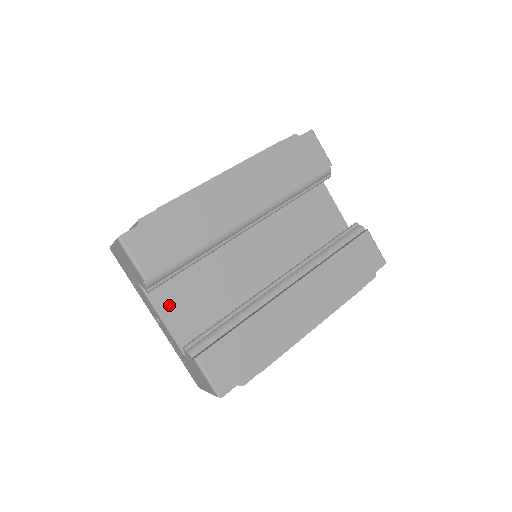
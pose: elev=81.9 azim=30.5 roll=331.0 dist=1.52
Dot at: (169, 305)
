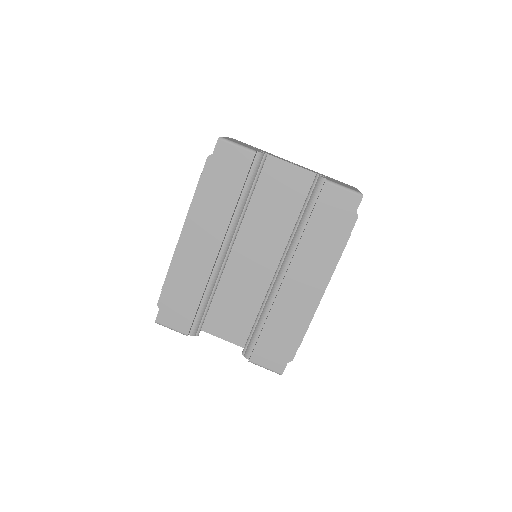
Dot at: (220, 328)
